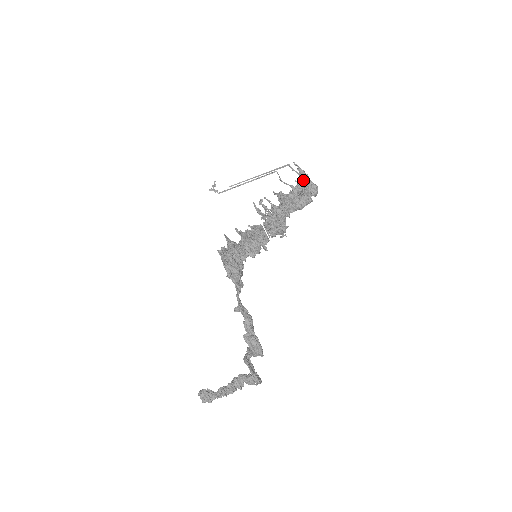
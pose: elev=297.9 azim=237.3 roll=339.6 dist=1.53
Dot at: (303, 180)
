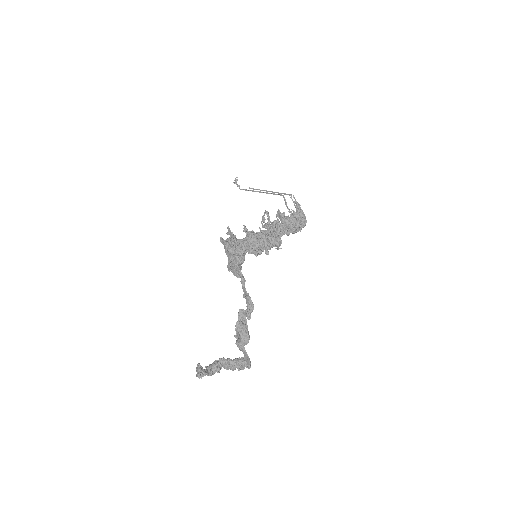
Dot at: (300, 212)
